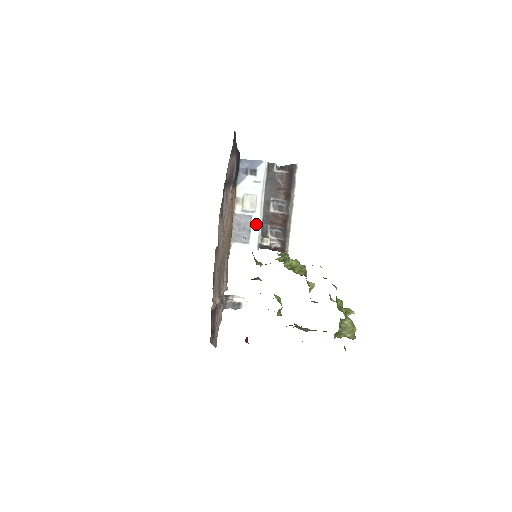
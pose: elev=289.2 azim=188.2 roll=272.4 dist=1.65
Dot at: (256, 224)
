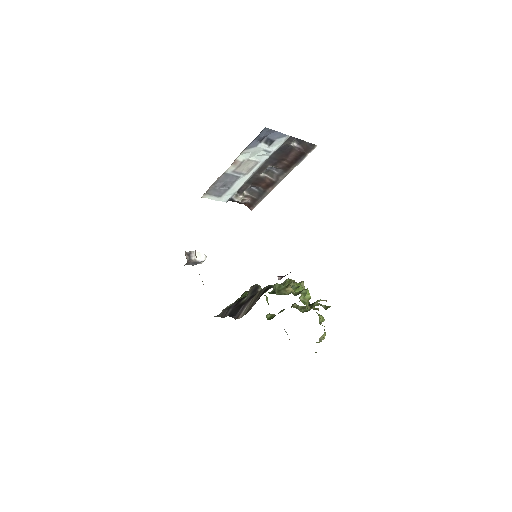
Dot at: (239, 184)
